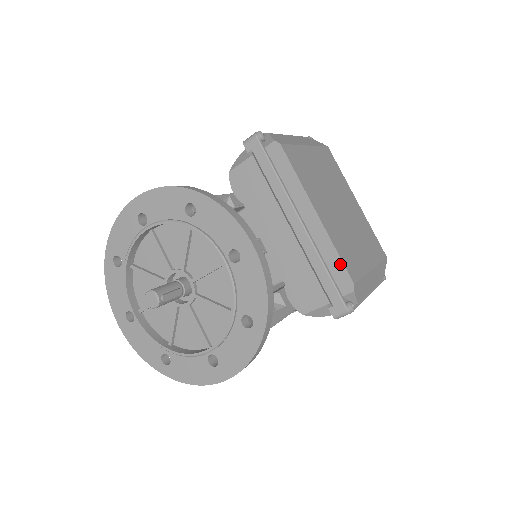
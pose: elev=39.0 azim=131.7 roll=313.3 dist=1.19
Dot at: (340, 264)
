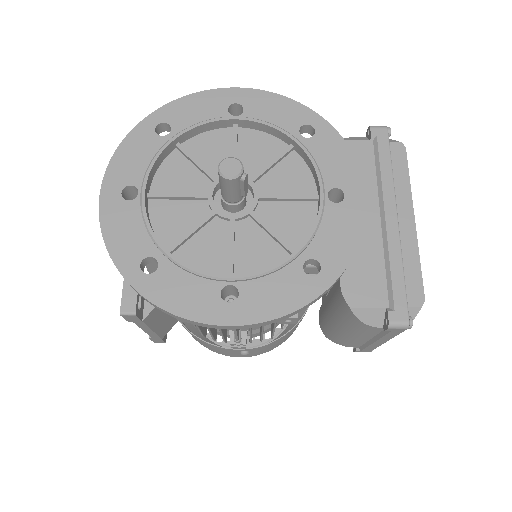
Dot at: (418, 274)
